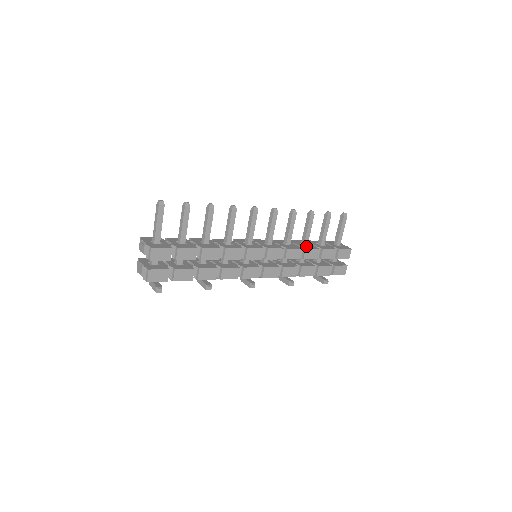
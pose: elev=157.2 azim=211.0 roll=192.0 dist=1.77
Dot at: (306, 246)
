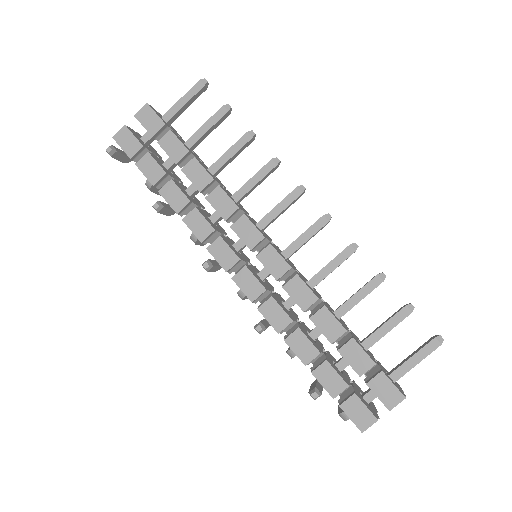
Dot at: (333, 312)
